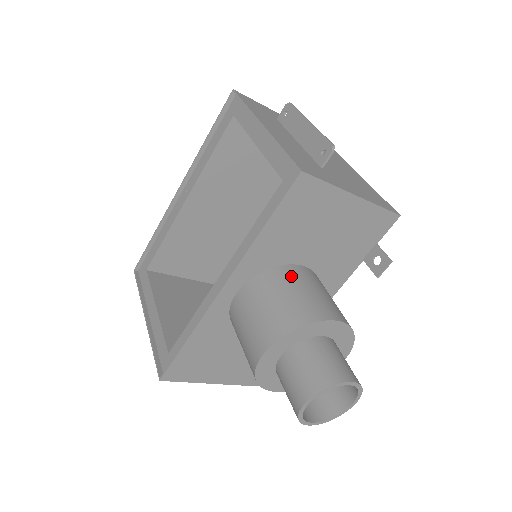
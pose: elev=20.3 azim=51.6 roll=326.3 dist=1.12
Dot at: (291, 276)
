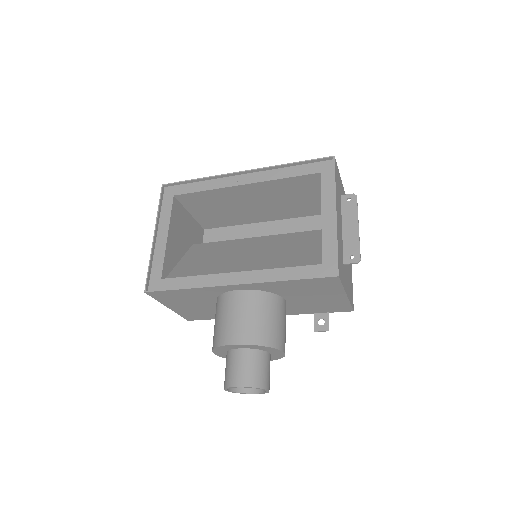
Dot at: (277, 306)
